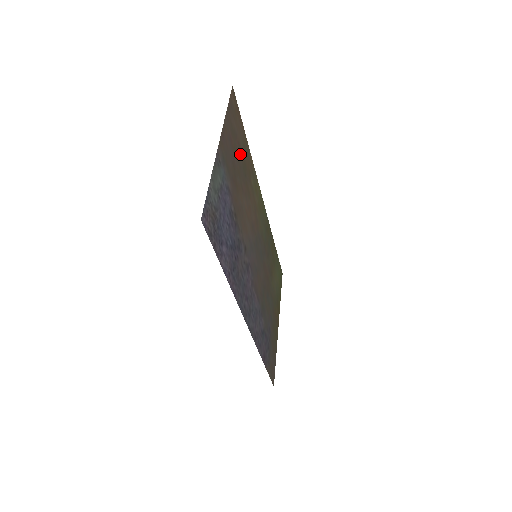
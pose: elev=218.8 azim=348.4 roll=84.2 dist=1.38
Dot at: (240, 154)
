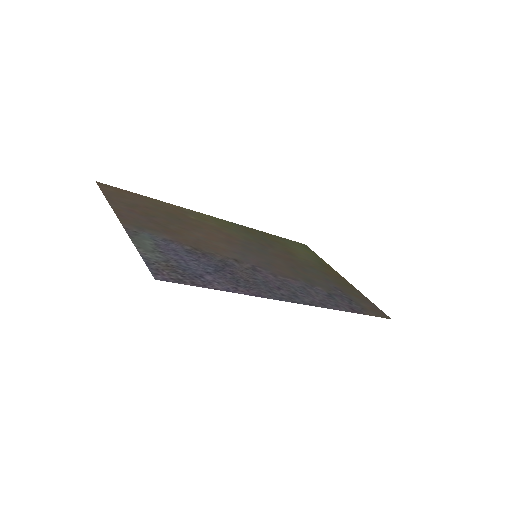
Dot at: (156, 212)
